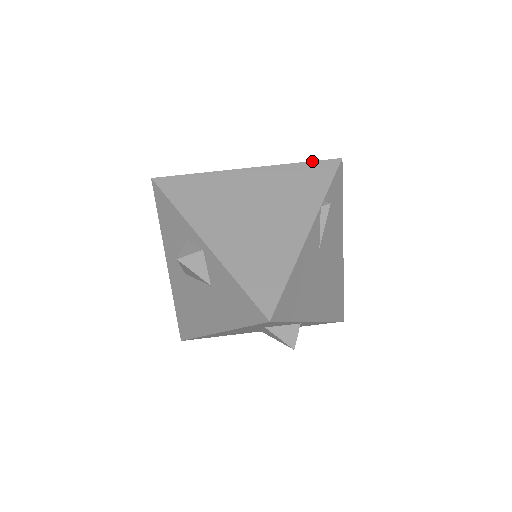
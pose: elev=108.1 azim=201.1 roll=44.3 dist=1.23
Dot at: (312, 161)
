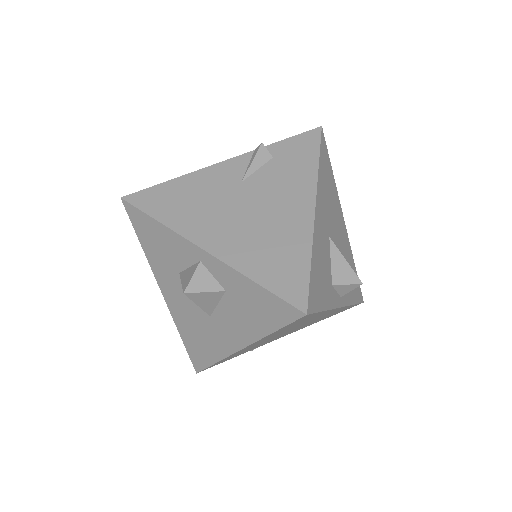
Dot at: occluded
